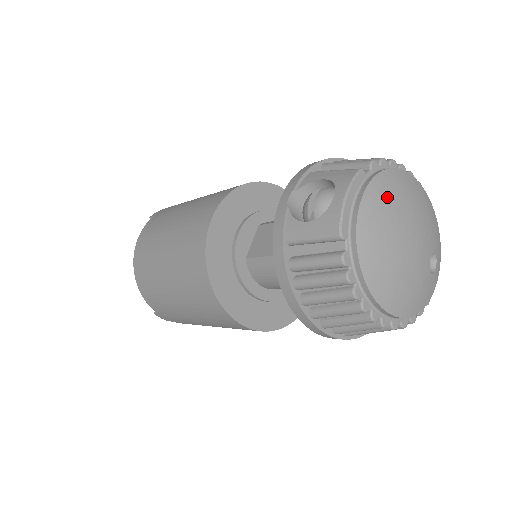
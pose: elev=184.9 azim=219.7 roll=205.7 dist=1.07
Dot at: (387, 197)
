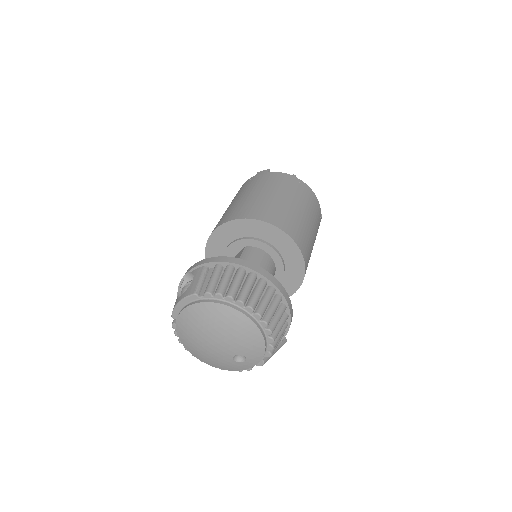
Dot at: (200, 317)
